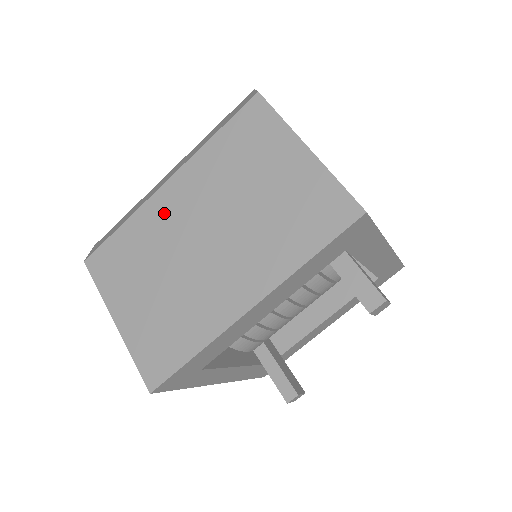
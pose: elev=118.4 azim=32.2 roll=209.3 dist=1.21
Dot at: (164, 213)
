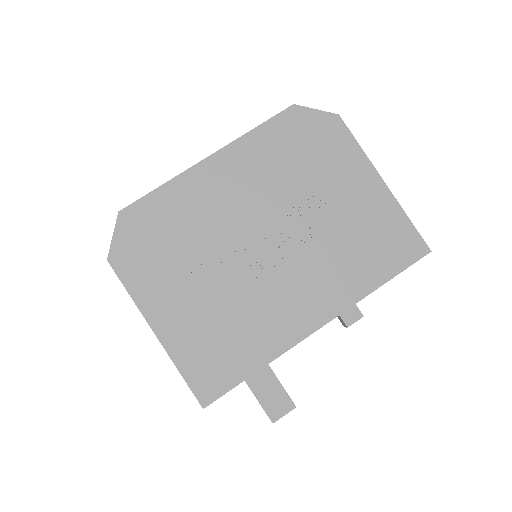
Dot at: occluded
